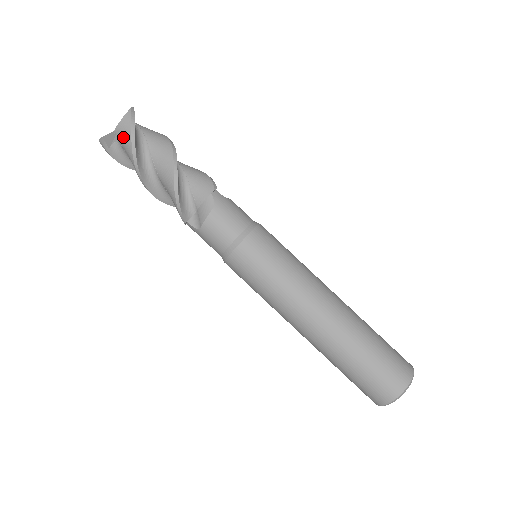
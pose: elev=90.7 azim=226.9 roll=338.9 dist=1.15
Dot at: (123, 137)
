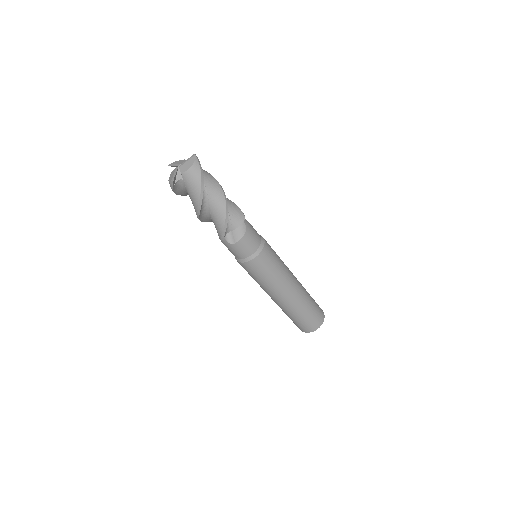
Dot at: (192, 180)
